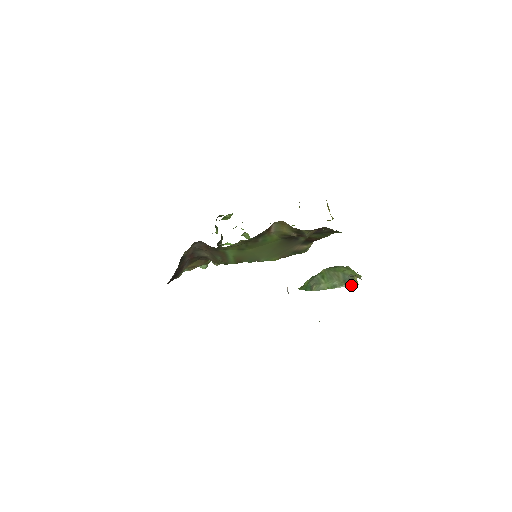
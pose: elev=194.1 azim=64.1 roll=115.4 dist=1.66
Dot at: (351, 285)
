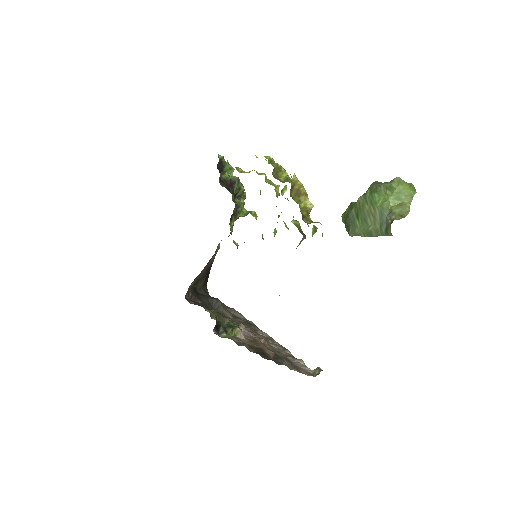
Dot at: (388, 235)
